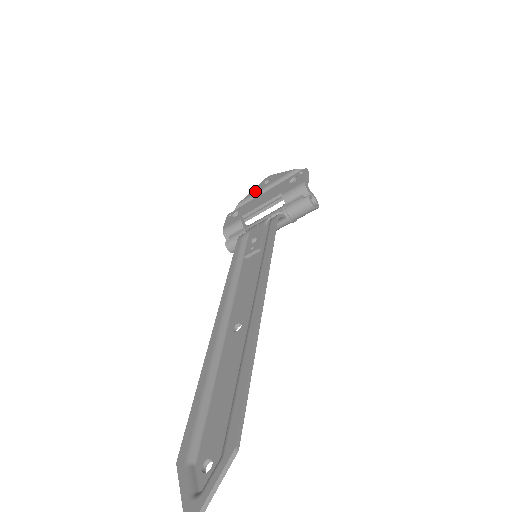
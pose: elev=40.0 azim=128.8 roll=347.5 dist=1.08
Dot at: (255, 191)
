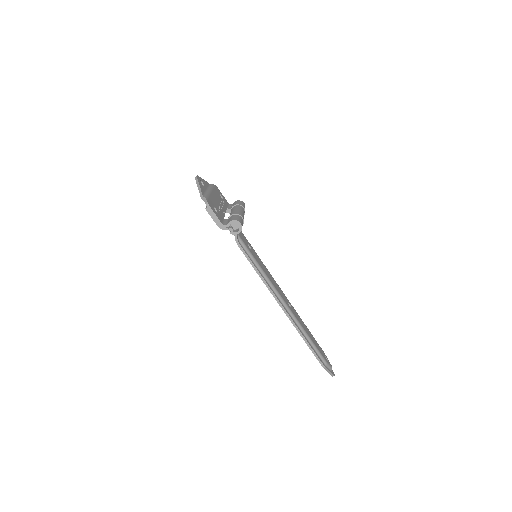
Dot at: occluded
